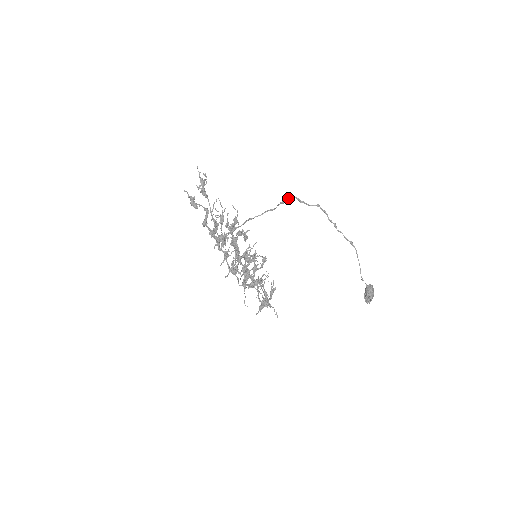
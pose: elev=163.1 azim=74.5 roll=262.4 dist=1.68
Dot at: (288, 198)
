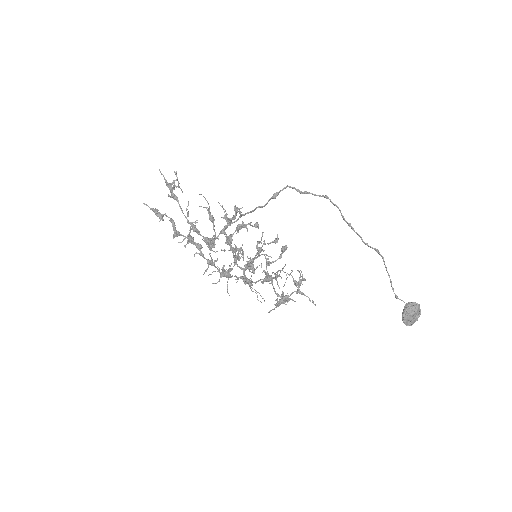
Dot at: (282, 190)
